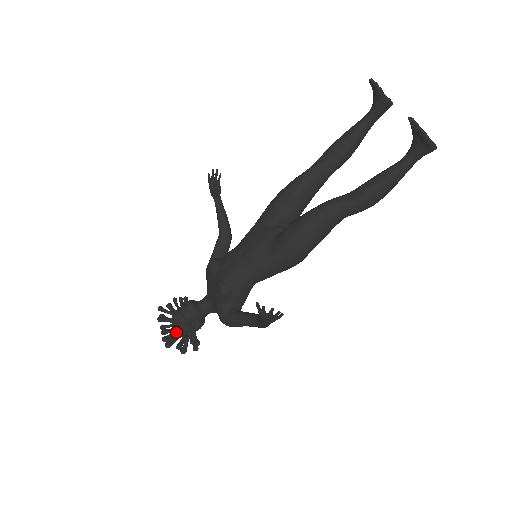
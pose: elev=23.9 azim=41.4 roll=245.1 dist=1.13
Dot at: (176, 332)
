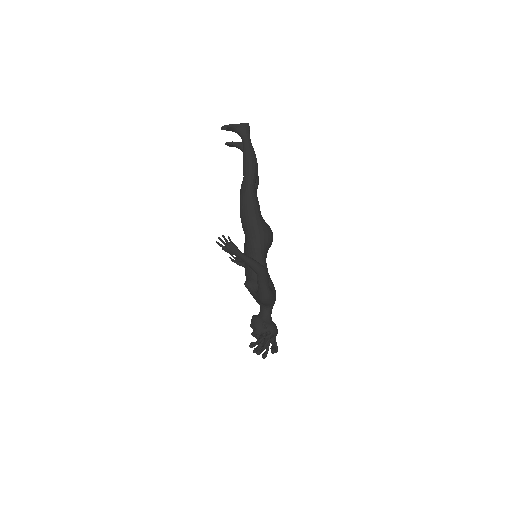
Dot at: (258, 341)
